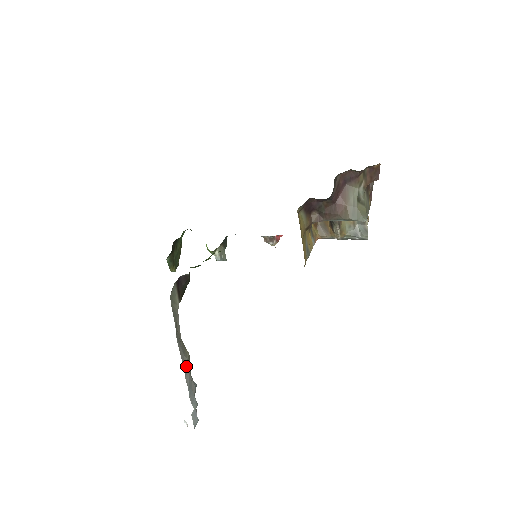
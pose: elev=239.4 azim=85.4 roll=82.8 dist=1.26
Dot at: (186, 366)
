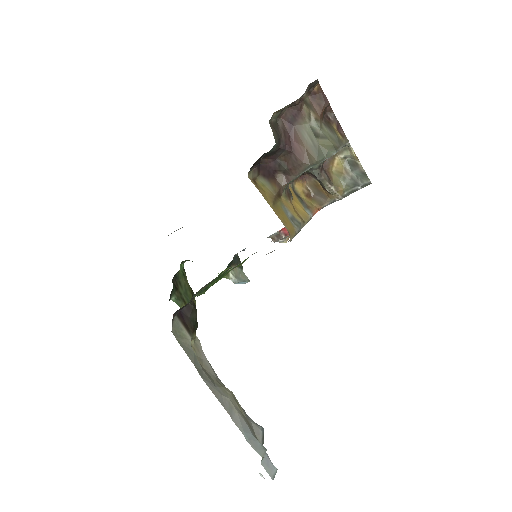
Dot at: (229, 407)
